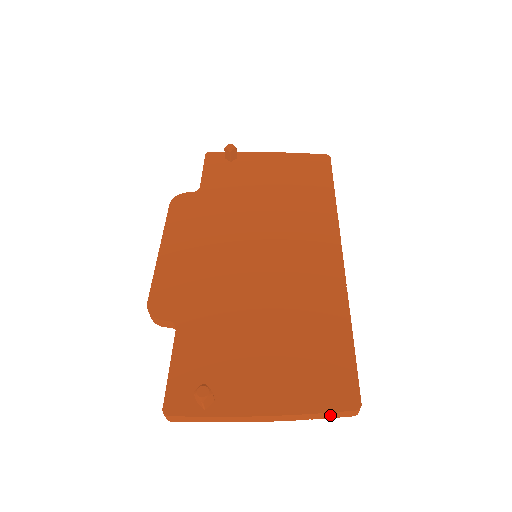
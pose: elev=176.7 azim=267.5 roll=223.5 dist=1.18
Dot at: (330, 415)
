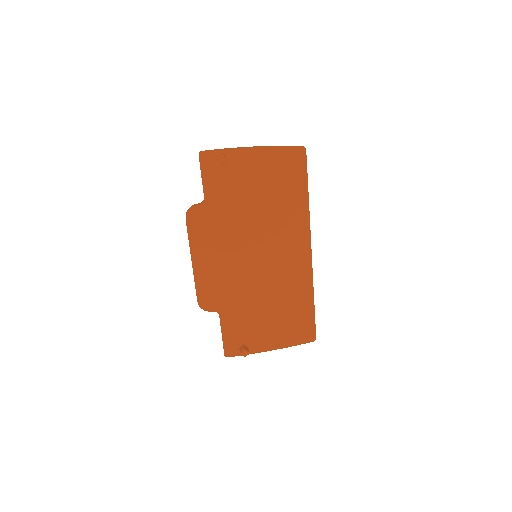
Dot at: (301, 342)
